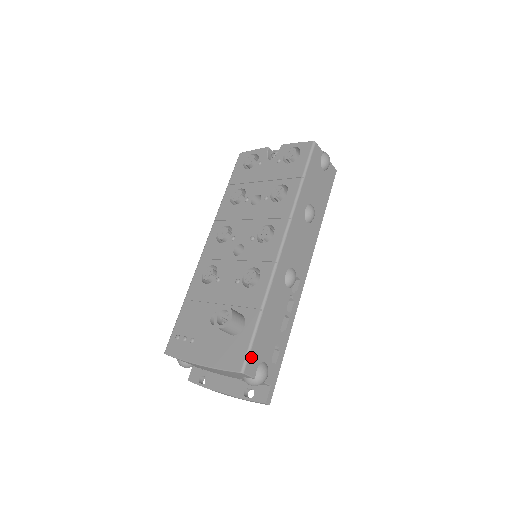
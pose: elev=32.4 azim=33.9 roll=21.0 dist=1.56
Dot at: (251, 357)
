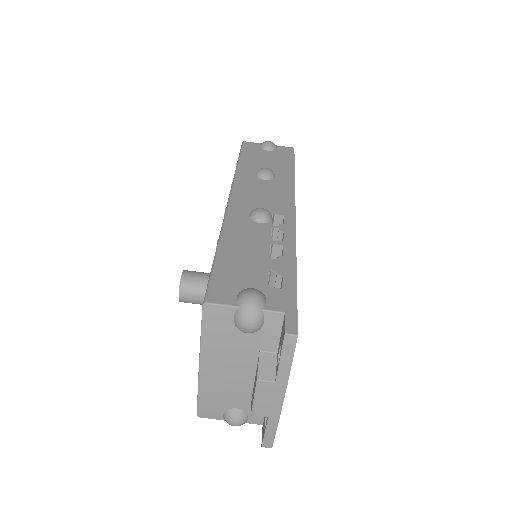
Dot at: (216, 286)
